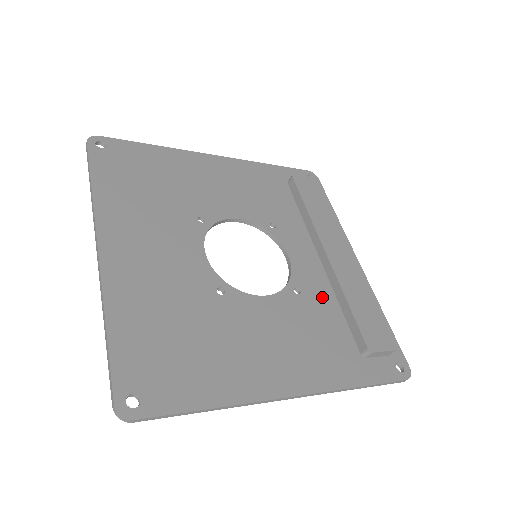
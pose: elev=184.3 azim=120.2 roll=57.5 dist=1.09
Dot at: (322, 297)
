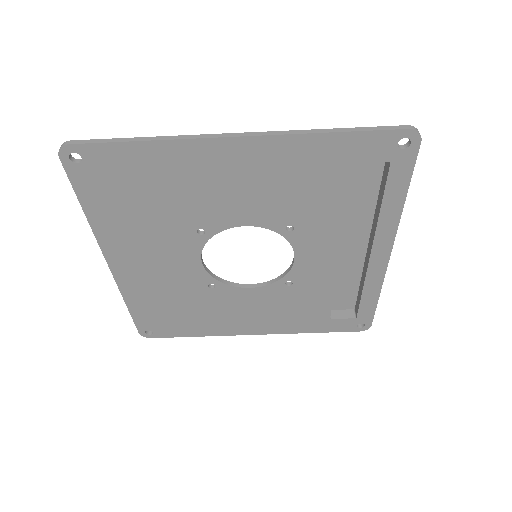
Dot at: (319, 218)
